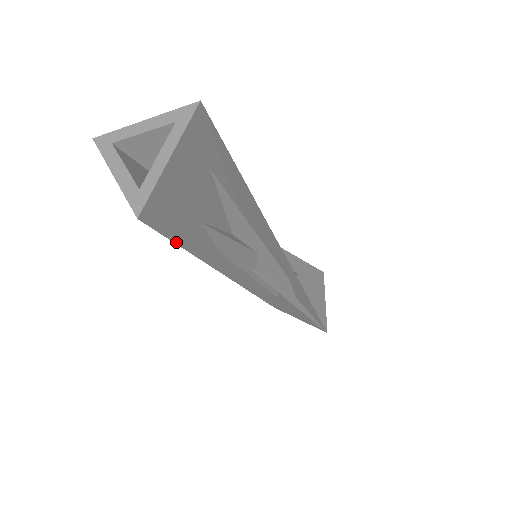
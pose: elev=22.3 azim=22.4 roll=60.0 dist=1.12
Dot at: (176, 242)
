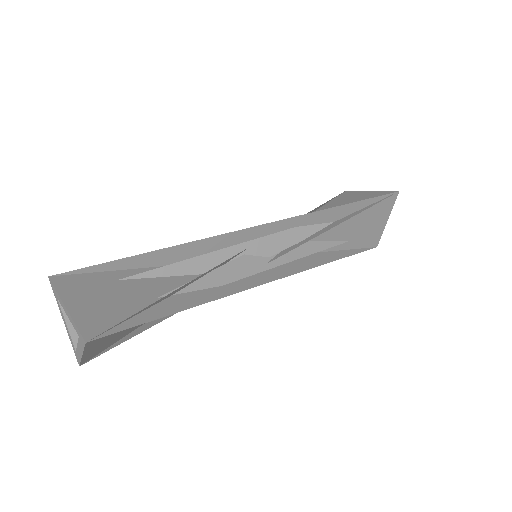
Dot at: (132, 331)
